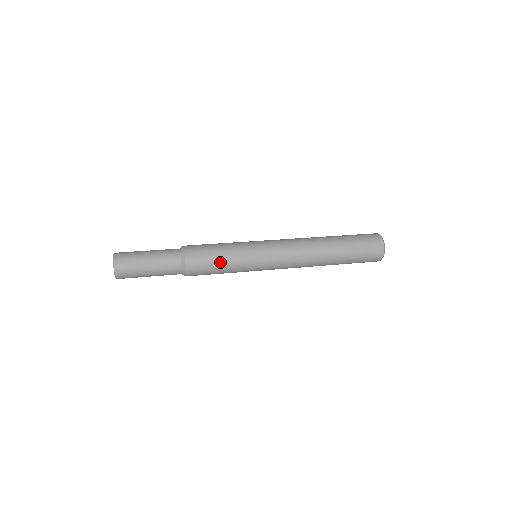
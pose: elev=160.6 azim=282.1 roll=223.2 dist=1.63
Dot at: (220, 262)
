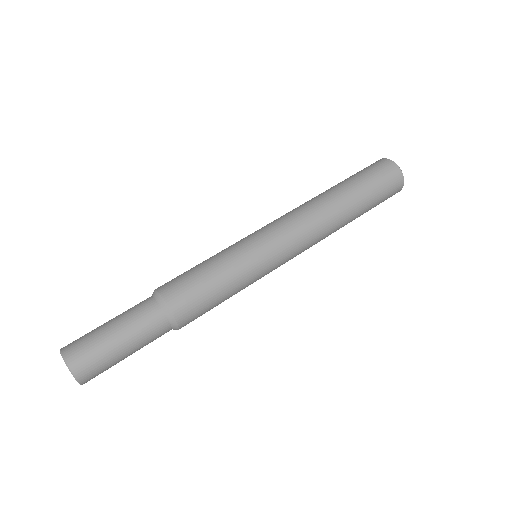
Dot at: (213, 280)
